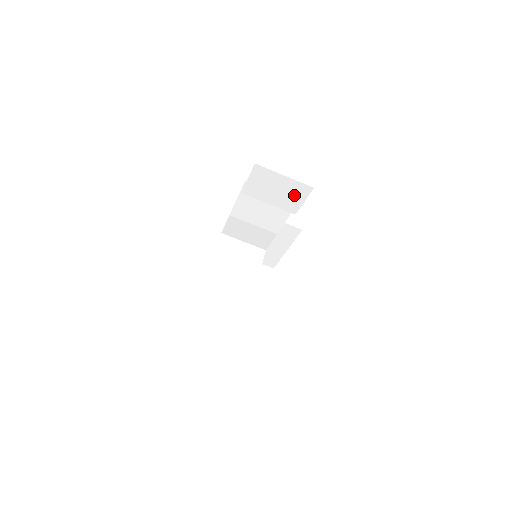
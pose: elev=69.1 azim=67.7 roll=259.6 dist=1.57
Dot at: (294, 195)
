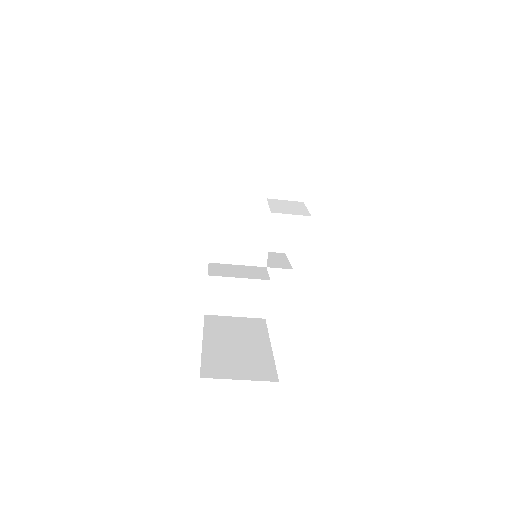
Dot at: occluded
